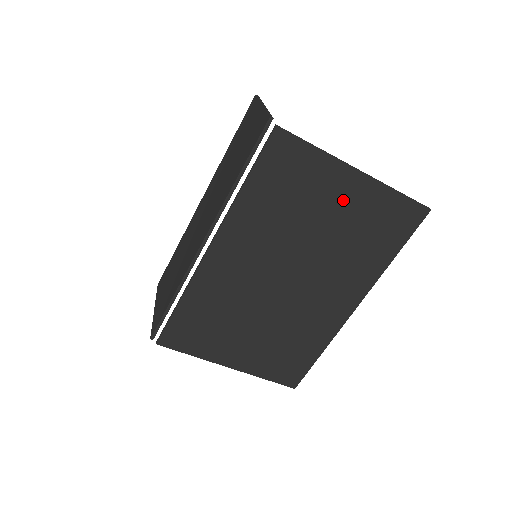
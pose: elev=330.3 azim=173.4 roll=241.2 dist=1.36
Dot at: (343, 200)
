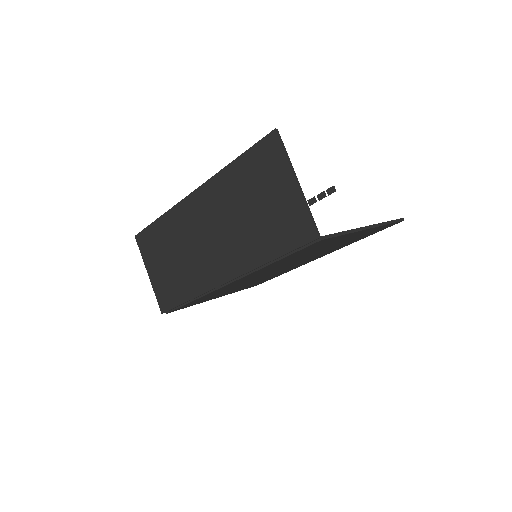
Dot at: (346, 239)
